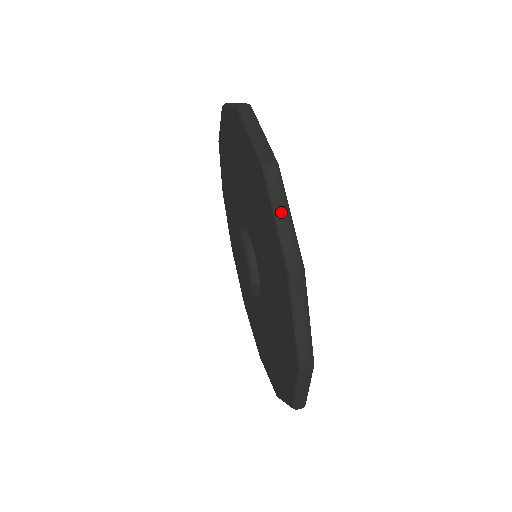
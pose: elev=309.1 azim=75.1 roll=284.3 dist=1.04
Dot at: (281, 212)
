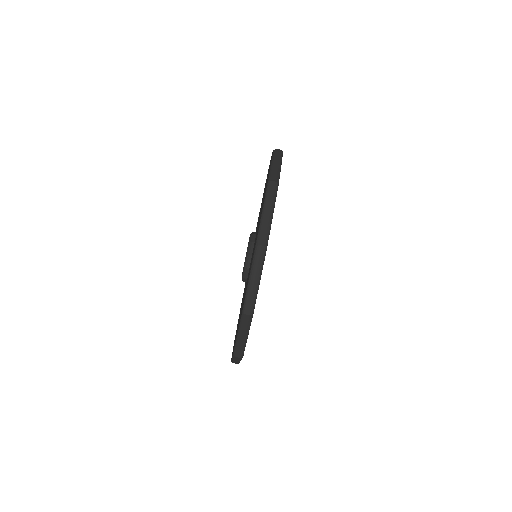
Dot at: (254, 278)
